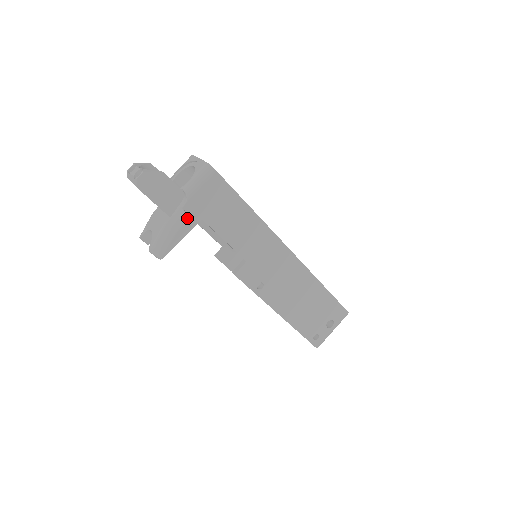
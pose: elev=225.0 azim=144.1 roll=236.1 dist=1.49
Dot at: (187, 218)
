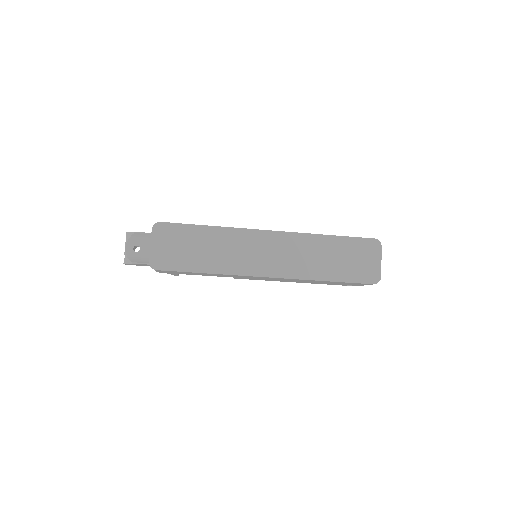
Dot at: occluded
